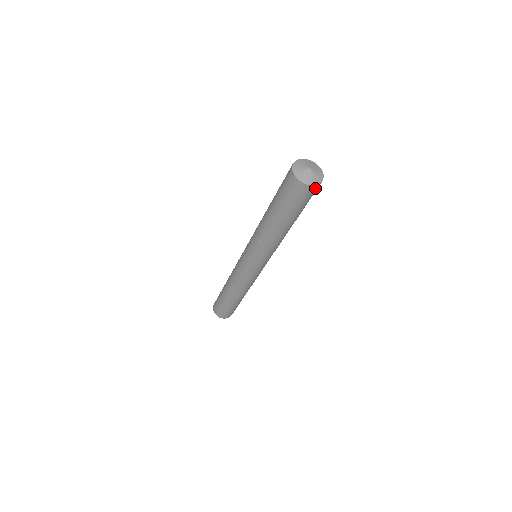
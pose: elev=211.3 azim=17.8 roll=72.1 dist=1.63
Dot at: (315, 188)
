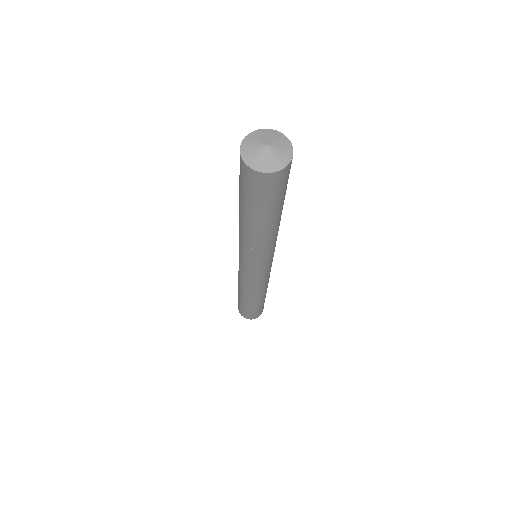
Dot at: (290, 164)
